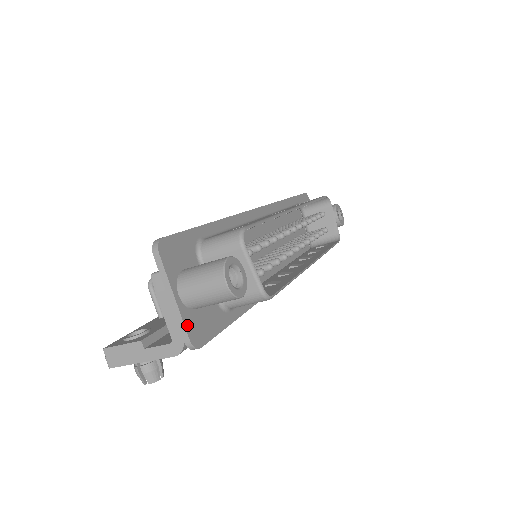
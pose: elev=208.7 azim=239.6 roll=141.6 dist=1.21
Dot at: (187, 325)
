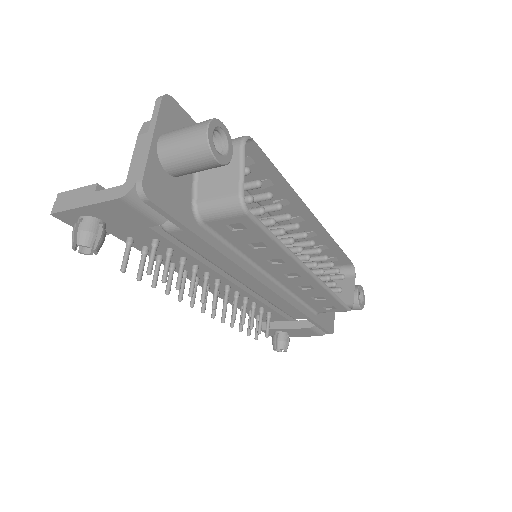
Dot at: (149, 168)
